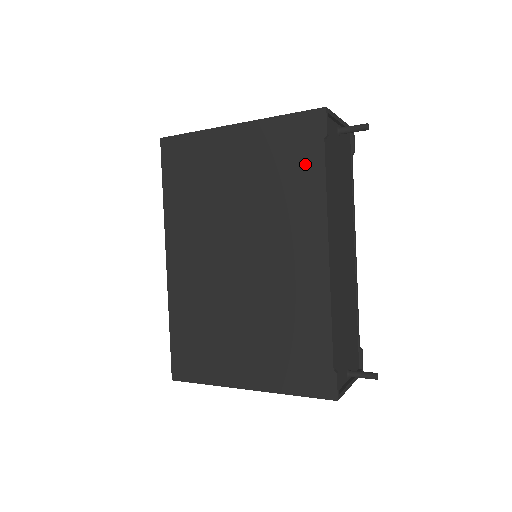
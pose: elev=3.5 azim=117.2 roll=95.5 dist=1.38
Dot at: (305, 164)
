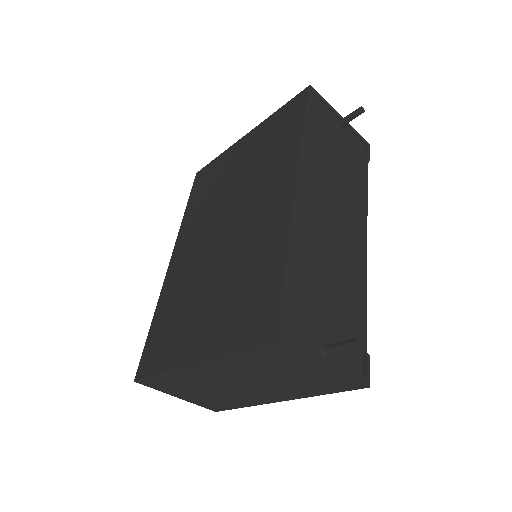
Dot at: (288, 130)
